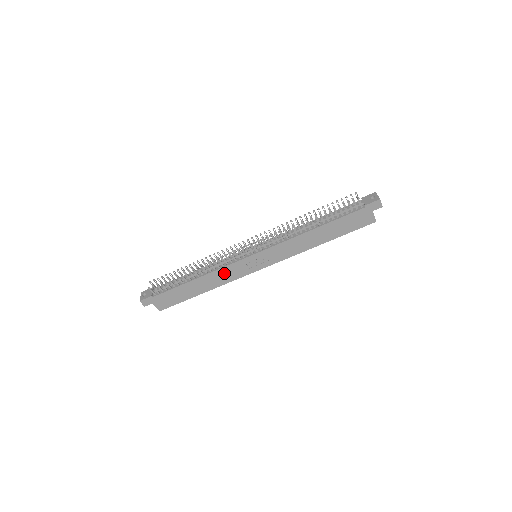
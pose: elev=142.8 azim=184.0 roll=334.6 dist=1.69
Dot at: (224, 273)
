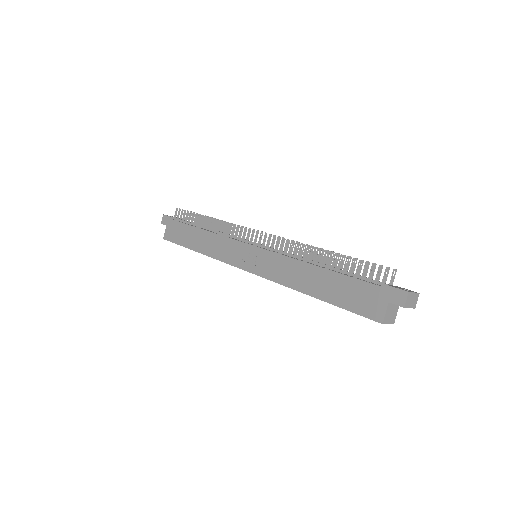
Dot at: (221, 244)
